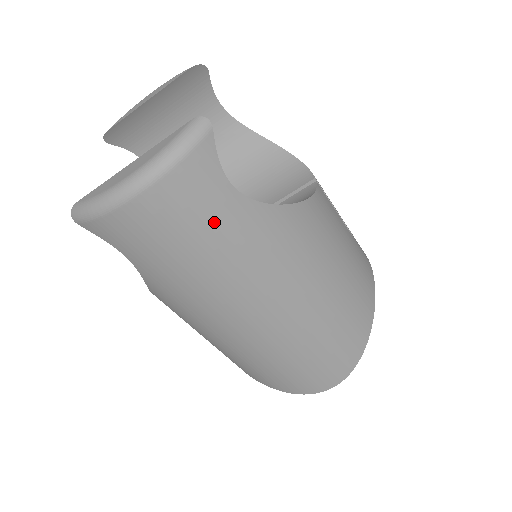
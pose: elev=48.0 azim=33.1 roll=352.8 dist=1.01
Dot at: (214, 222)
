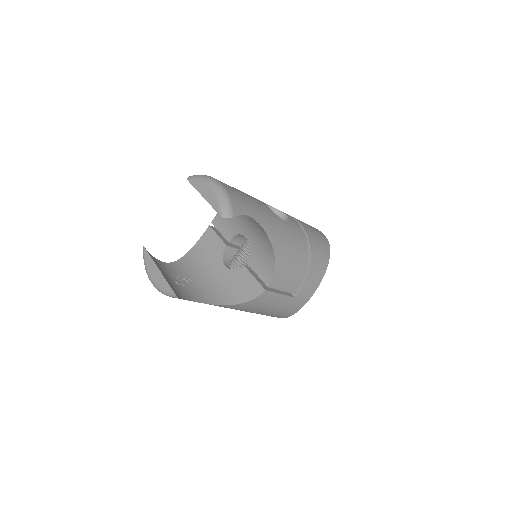
Dot at: occluded
